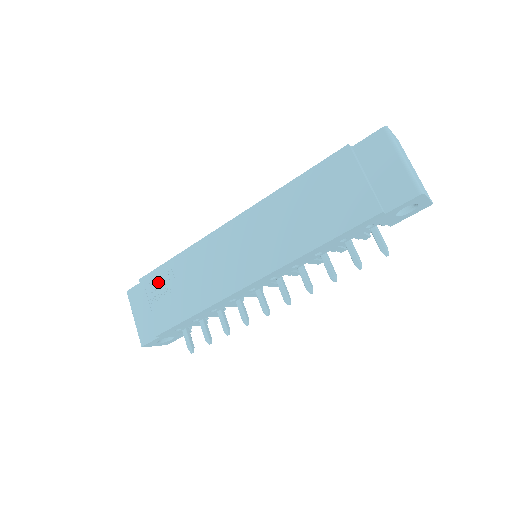
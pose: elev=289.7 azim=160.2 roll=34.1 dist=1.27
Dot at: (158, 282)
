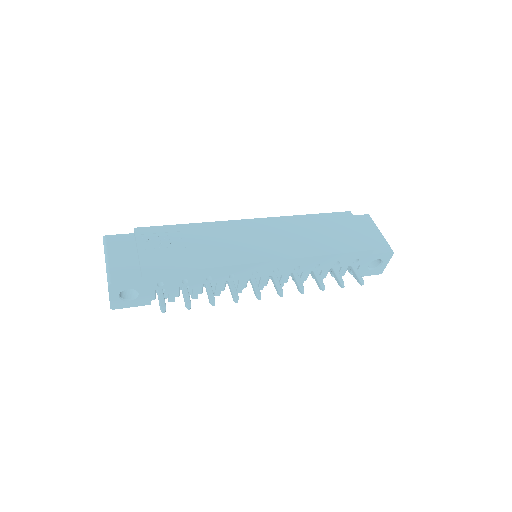
Dot at: (160, 236)
